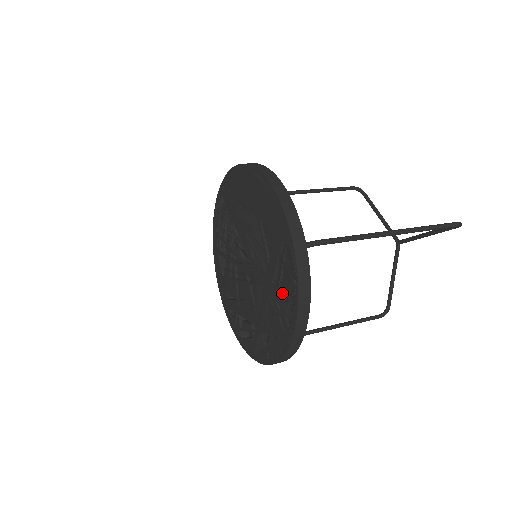
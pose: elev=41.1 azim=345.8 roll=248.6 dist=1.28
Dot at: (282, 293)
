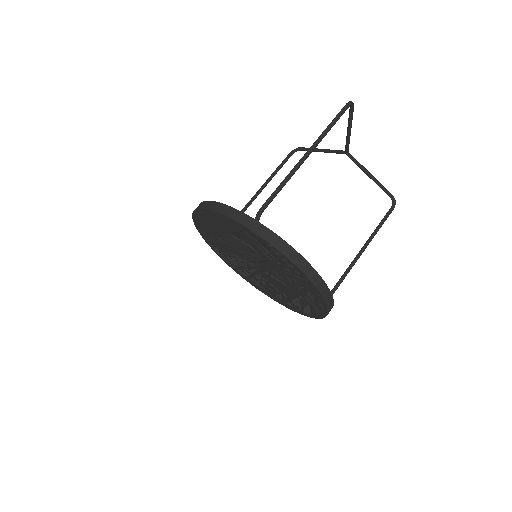
Dot at: (277, 260)
